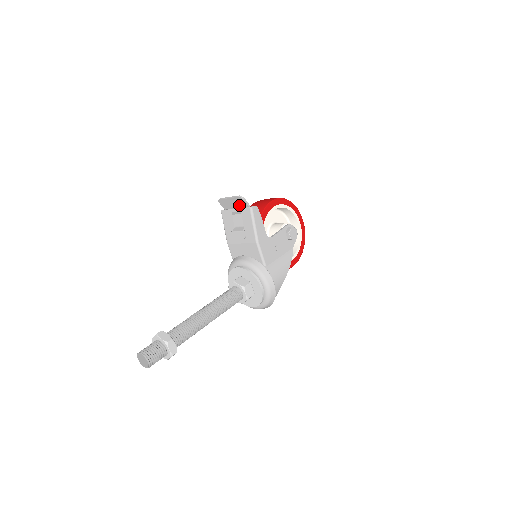
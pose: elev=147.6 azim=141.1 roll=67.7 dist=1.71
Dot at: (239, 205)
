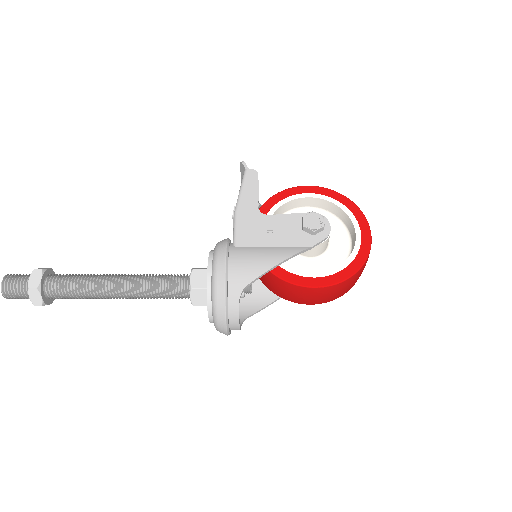
Dot at: occluded
